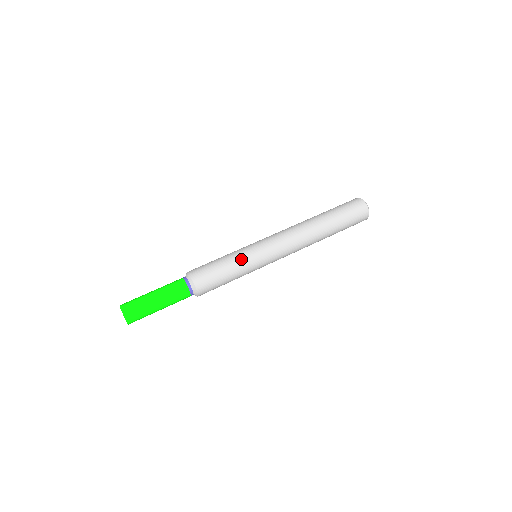
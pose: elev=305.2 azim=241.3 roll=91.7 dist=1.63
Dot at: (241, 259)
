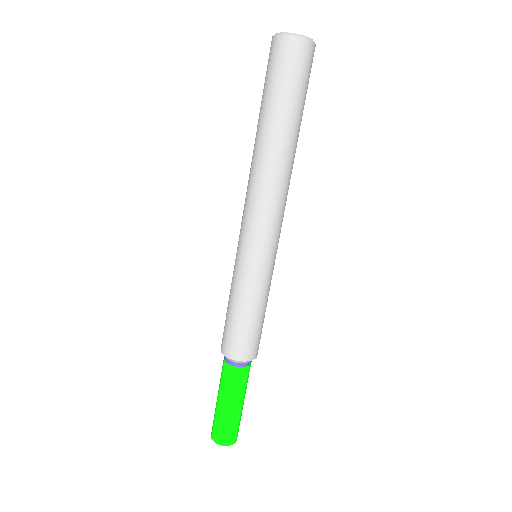
Dot at: (249, 289)
